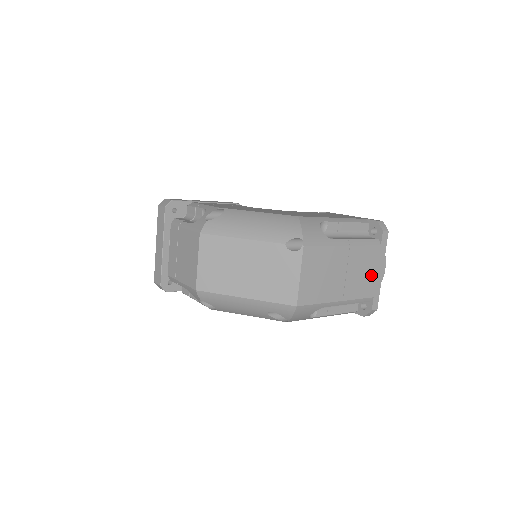
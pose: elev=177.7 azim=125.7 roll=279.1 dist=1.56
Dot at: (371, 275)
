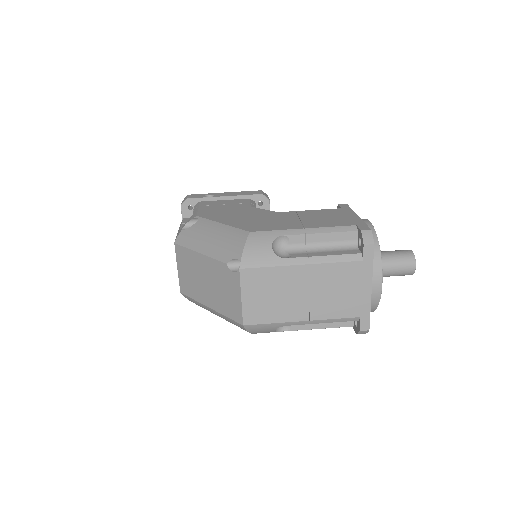
Dot at: (352, 294)
